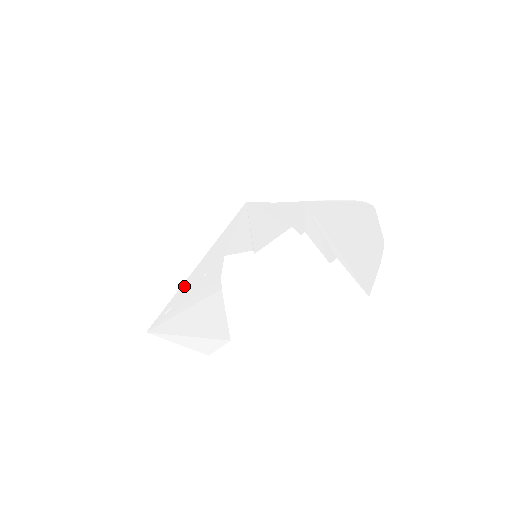
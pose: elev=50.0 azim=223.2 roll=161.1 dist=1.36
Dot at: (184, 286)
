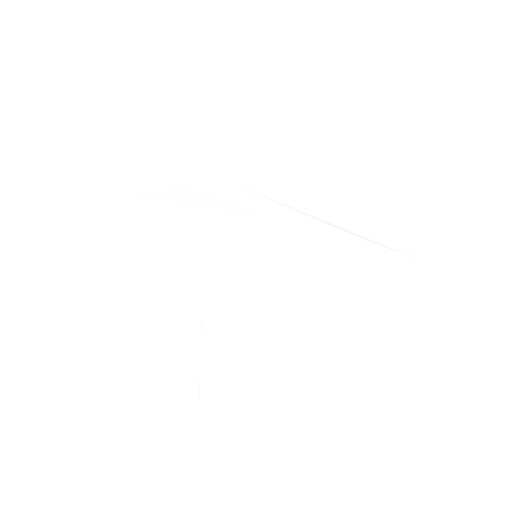
Dot at: (180, 329)
